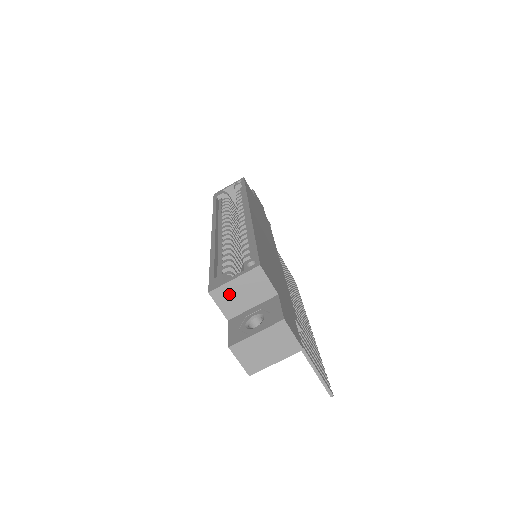
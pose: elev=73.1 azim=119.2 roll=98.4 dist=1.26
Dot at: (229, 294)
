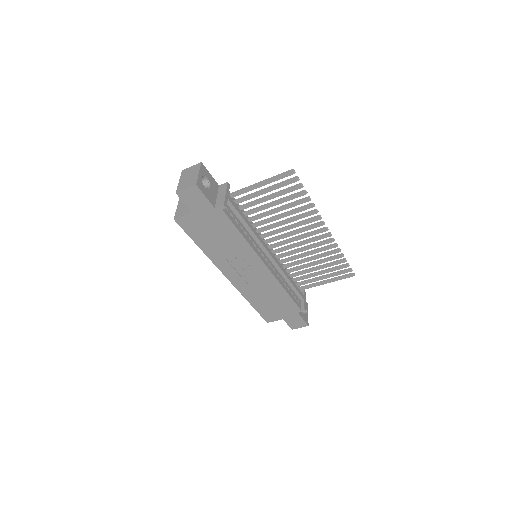
Dot at: (181, 211)
